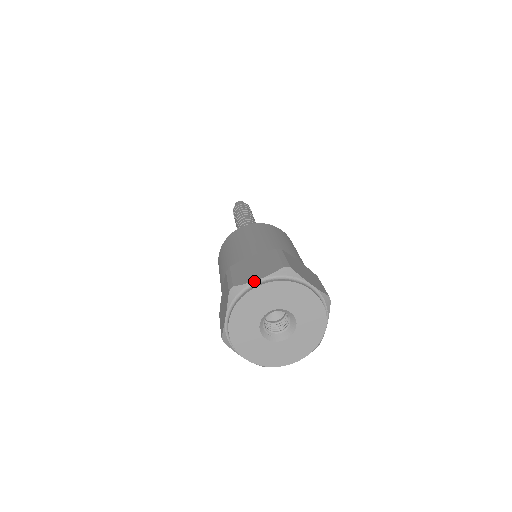
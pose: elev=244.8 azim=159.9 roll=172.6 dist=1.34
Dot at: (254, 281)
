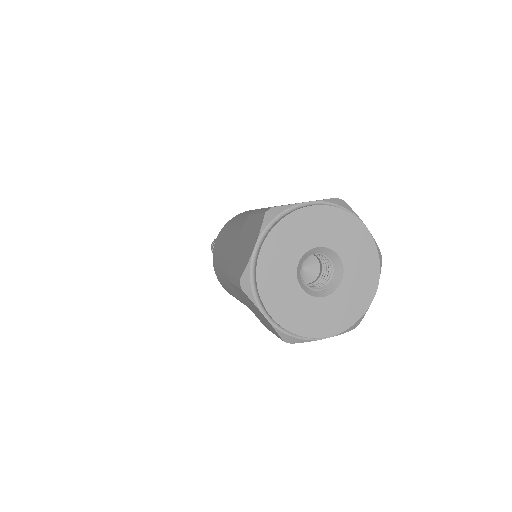
Dot at: (252, 253)
